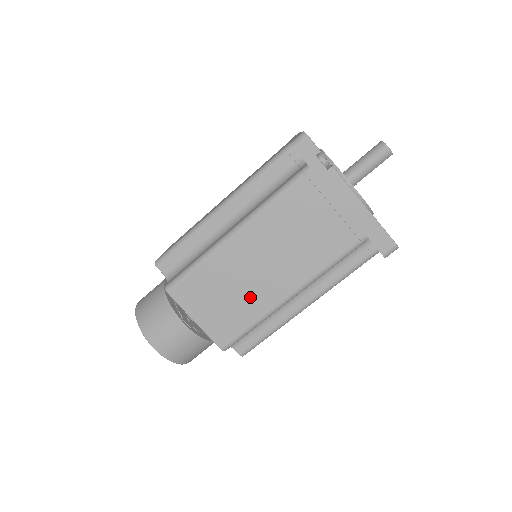
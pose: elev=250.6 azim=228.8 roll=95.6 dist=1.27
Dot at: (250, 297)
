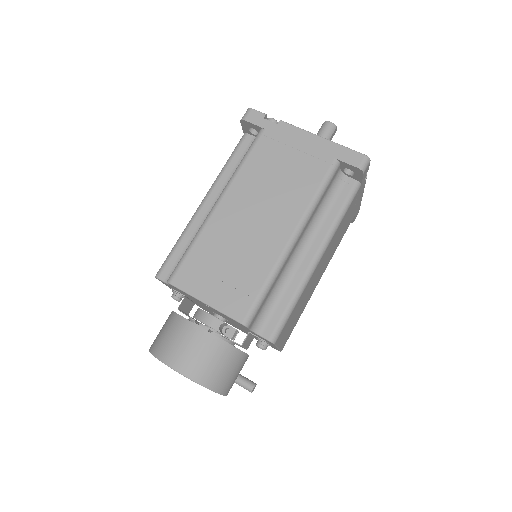
Dot at: (252, 255)
